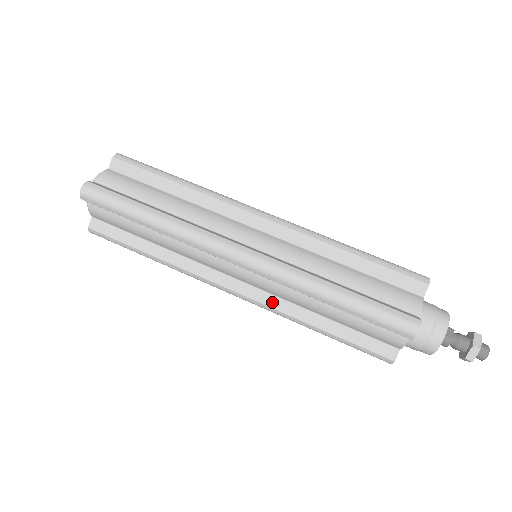
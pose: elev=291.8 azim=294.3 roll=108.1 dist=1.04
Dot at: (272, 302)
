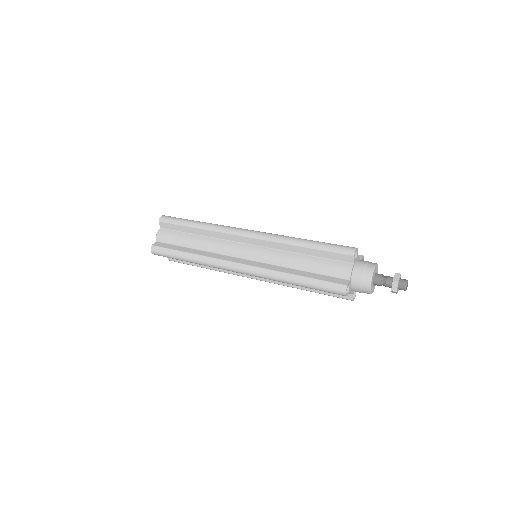
Dot at: (265, 266)
